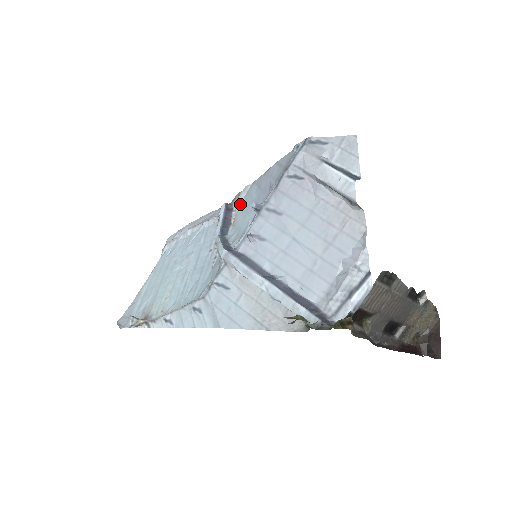
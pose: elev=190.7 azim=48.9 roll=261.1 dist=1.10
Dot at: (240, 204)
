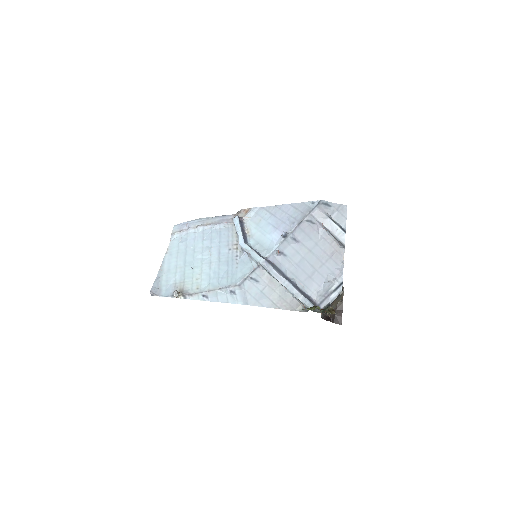
Dot at: (251, 220)
